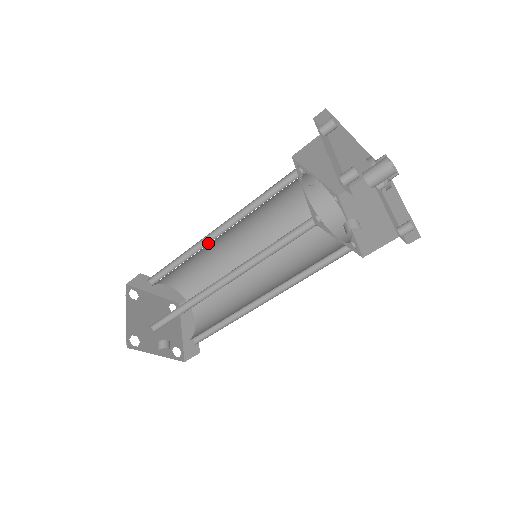
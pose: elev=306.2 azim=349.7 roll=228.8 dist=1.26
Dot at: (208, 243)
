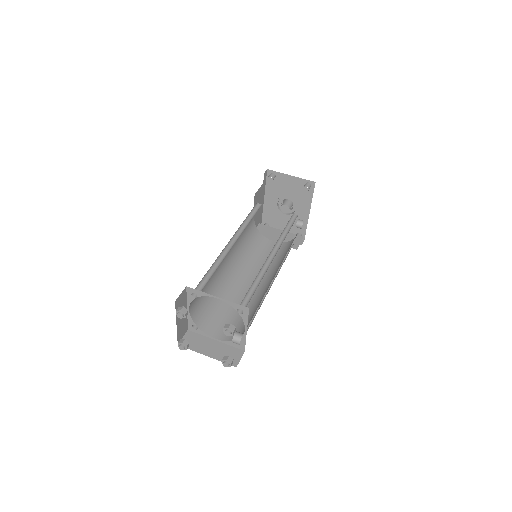
Dot at: (228, 251)
